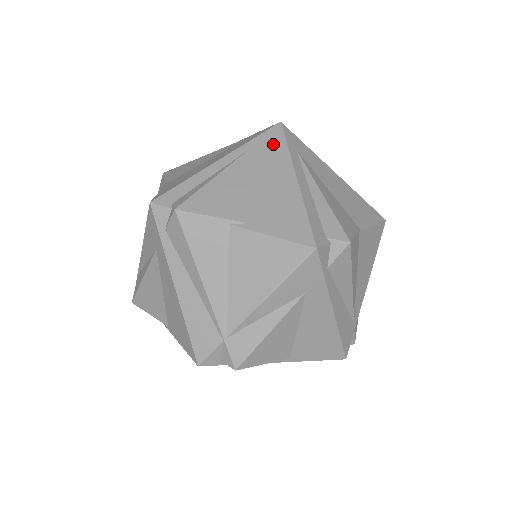
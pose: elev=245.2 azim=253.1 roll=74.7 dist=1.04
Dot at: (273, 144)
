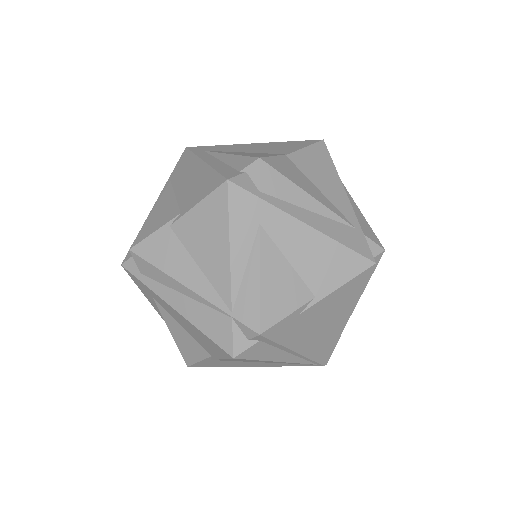
Dot at: (184, 161)
